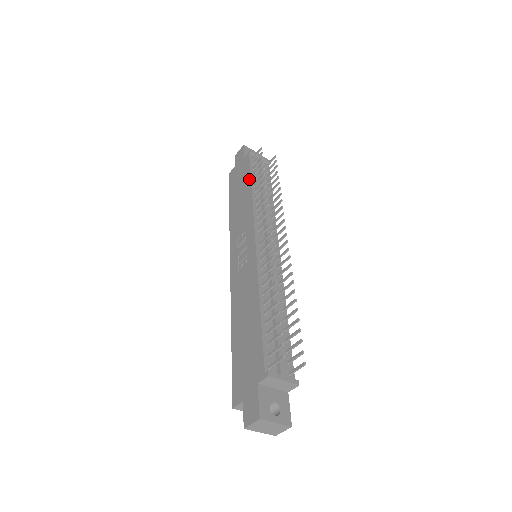
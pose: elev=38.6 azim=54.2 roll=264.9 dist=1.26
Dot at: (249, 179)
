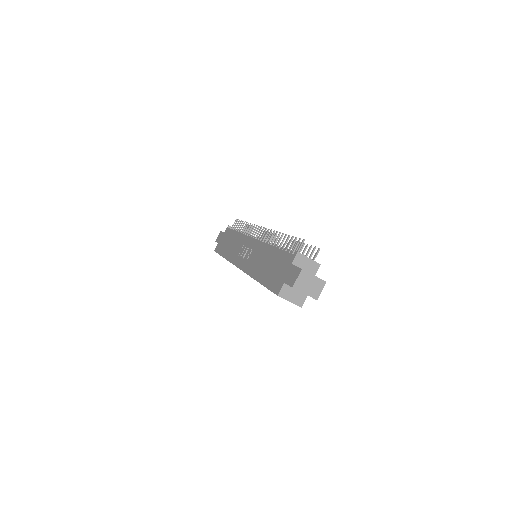
Dot at: (234, 232)
